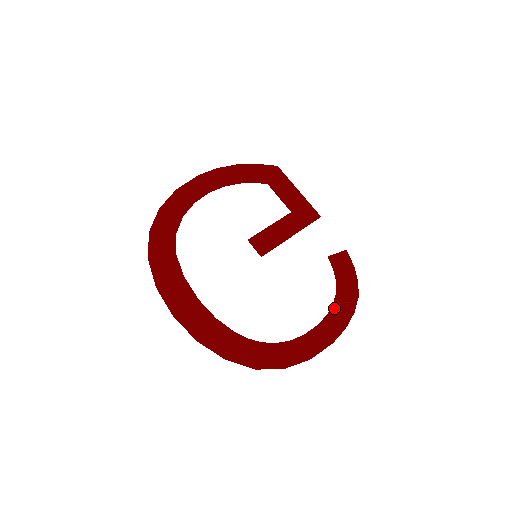
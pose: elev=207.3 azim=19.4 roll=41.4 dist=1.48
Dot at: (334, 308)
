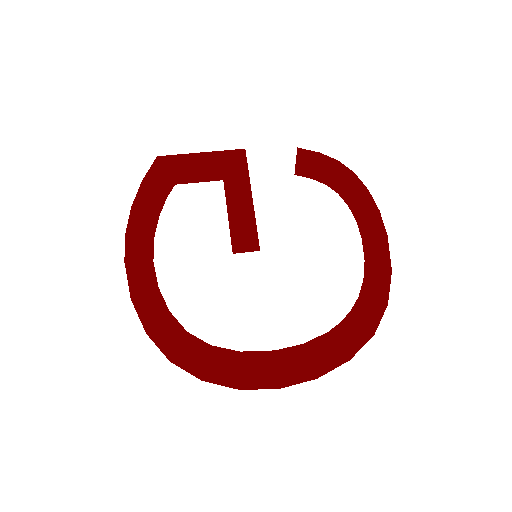
Dot at: (353, 208)
